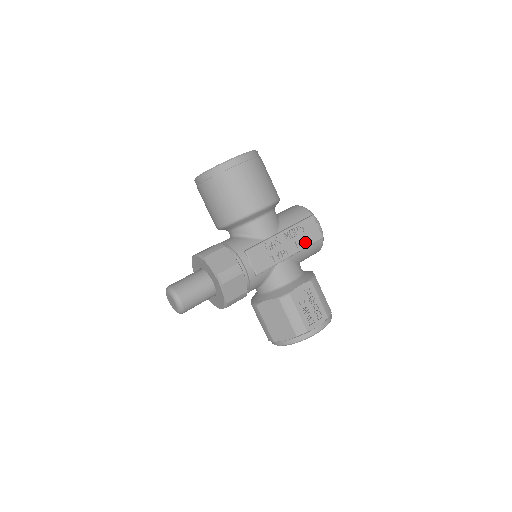
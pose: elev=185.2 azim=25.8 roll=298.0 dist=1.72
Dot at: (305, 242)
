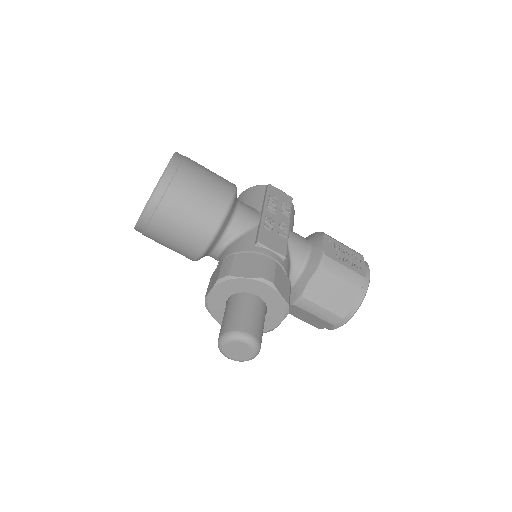
Dot at: (286, 208)
